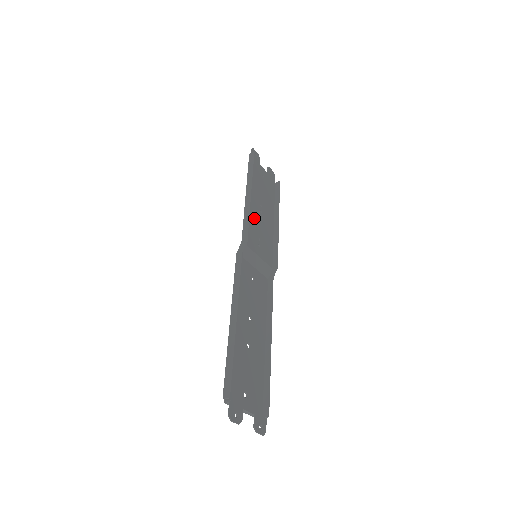
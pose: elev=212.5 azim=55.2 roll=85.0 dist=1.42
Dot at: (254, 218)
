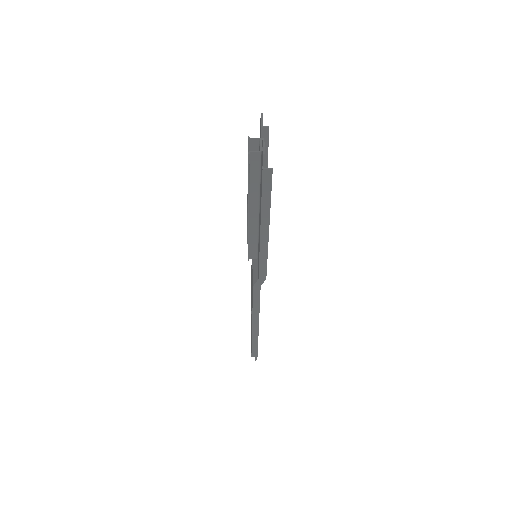
Dot at: occluded
